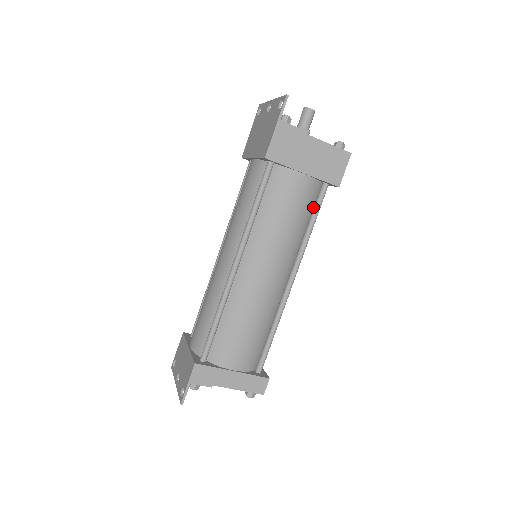
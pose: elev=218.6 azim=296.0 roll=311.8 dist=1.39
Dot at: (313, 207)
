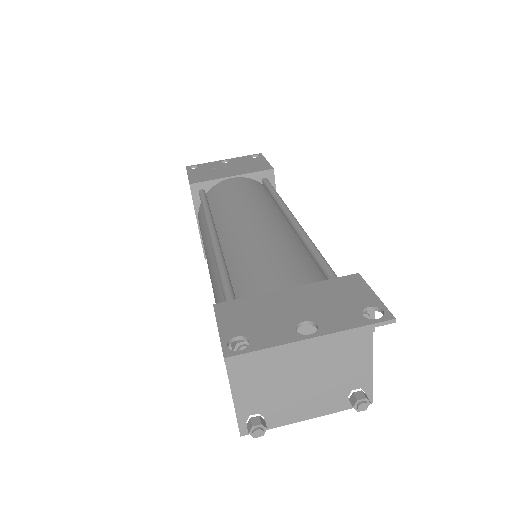
Dot at: occluded
